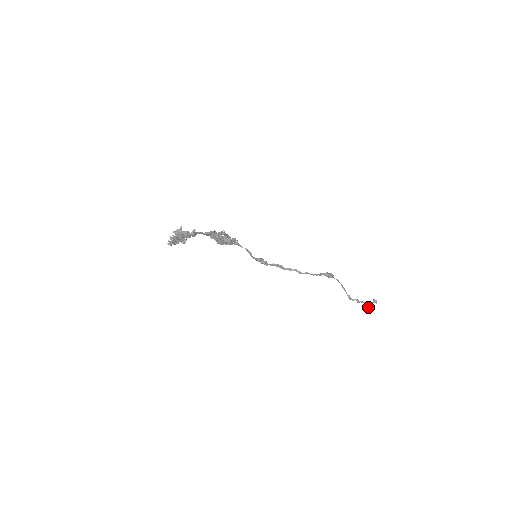
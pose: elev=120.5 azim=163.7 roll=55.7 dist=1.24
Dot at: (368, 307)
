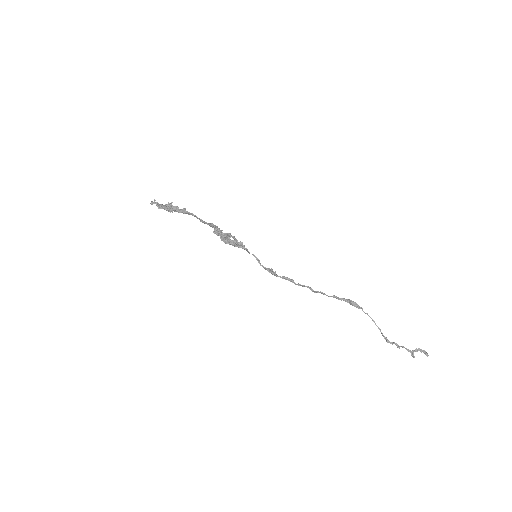
Dot at: (412, 356)
